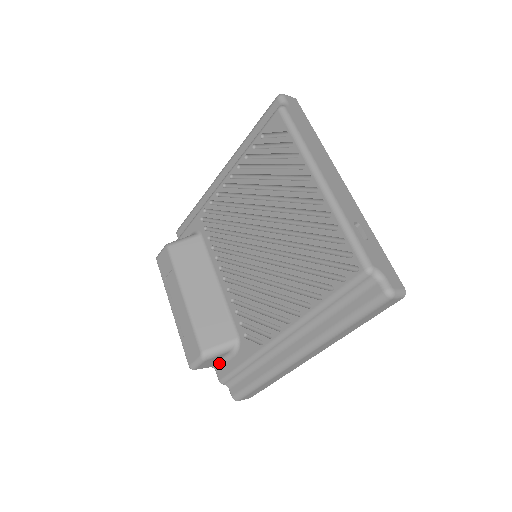
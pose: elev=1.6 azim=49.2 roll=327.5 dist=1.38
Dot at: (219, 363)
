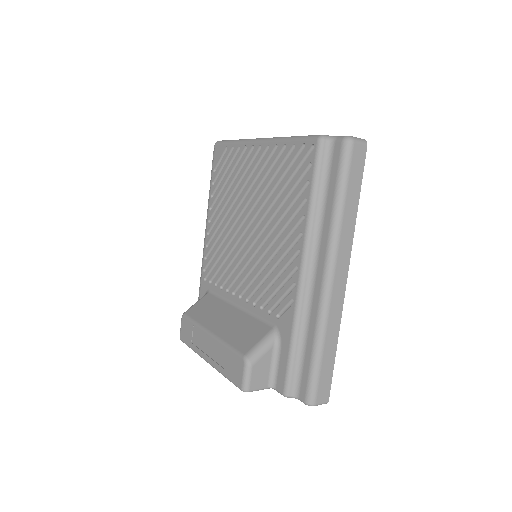
Dot at: (273, 374)
